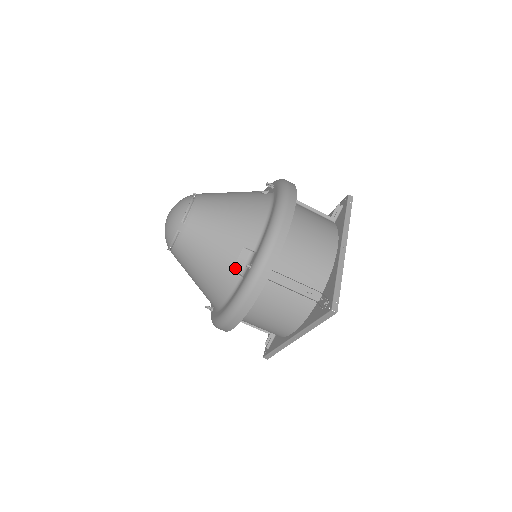
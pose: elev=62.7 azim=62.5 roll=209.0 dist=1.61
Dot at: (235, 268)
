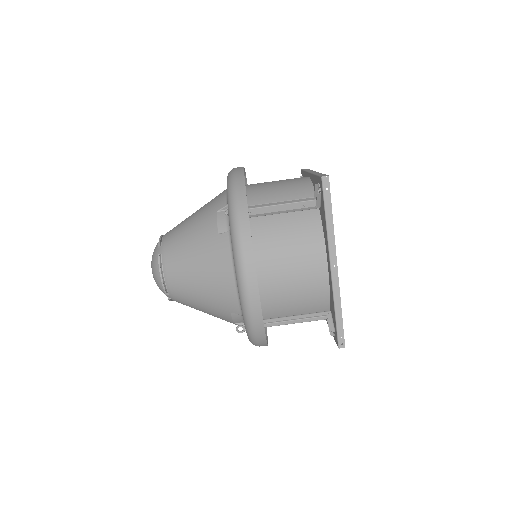
Dot at: (220, 231)
